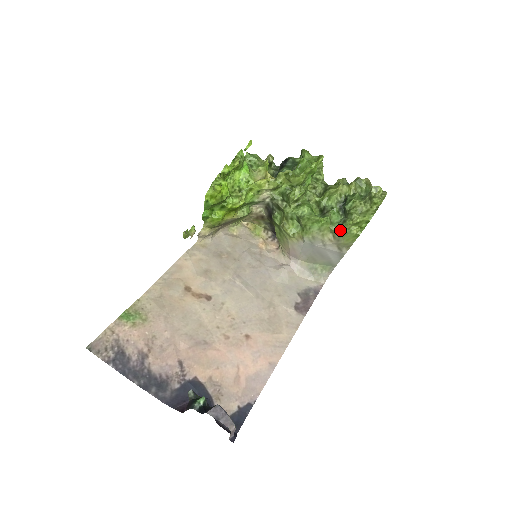
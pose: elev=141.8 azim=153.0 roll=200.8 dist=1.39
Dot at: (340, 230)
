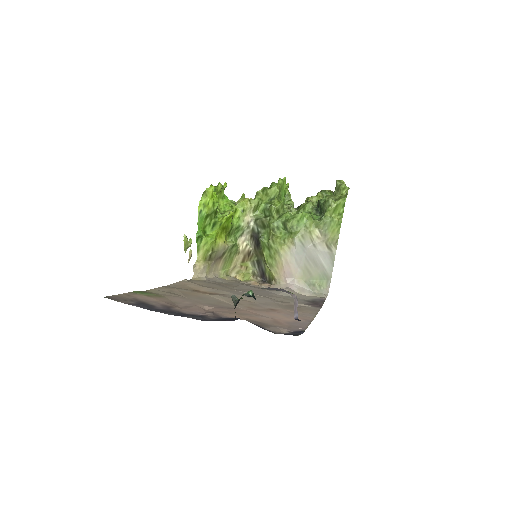
Dot at: (323, 221)
